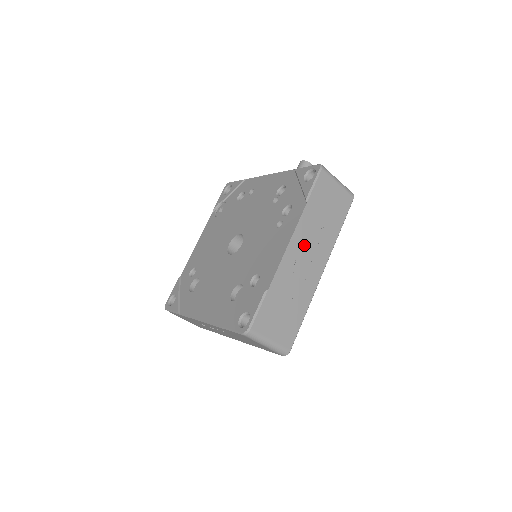
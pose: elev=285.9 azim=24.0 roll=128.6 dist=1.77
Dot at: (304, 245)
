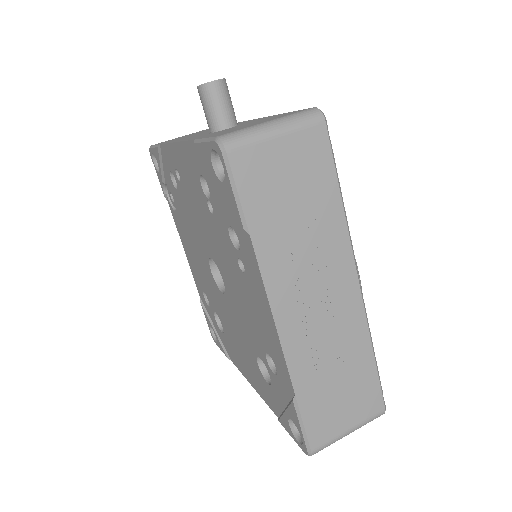
Dot at: (299, 290)
